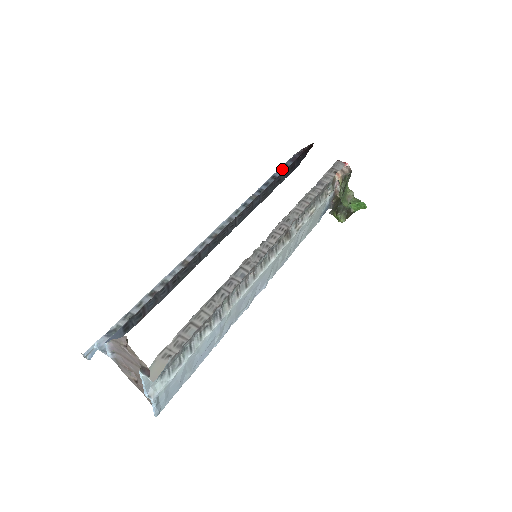
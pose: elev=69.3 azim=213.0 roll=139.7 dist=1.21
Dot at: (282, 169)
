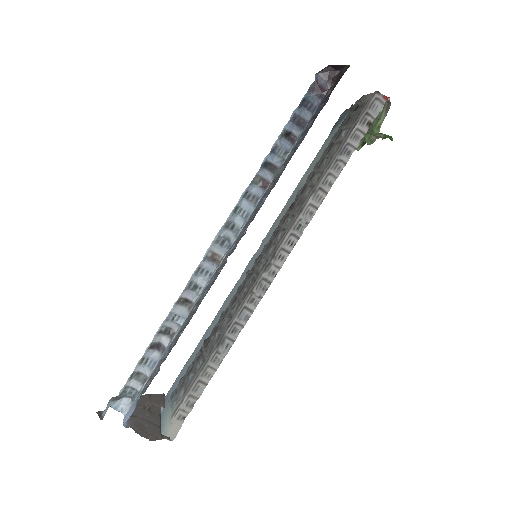
Dot at: (297, 113)
